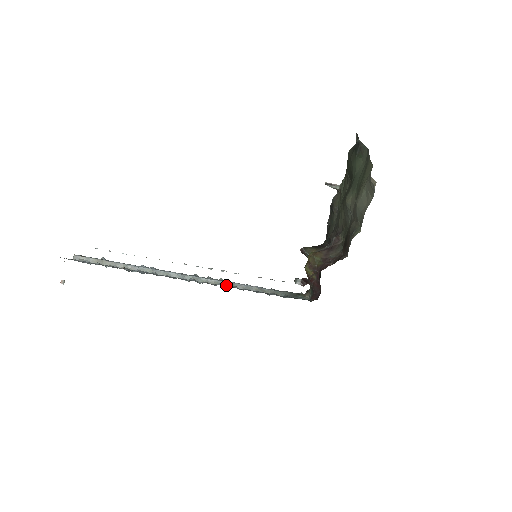
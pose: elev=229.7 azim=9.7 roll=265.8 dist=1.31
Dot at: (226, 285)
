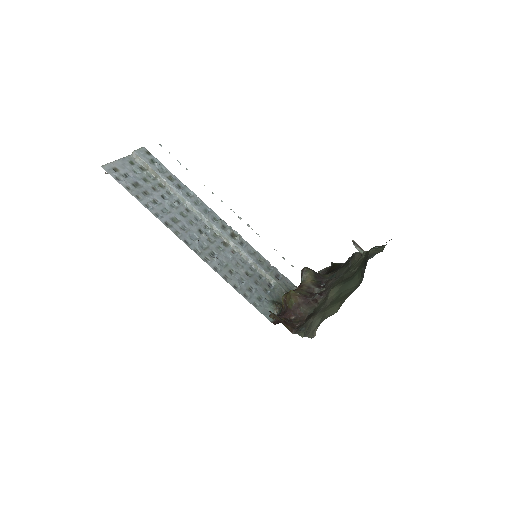
Dot at: (235, 248)
